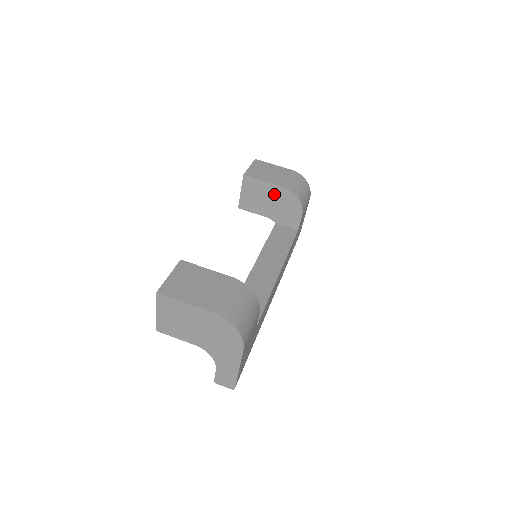
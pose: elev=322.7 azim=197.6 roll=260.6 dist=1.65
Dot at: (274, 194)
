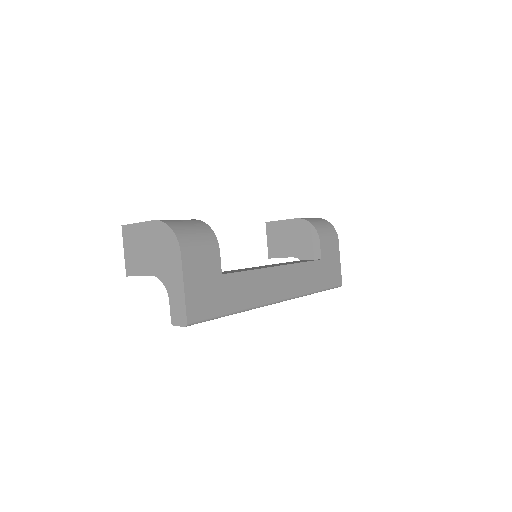
Dot at: (292, 229)
